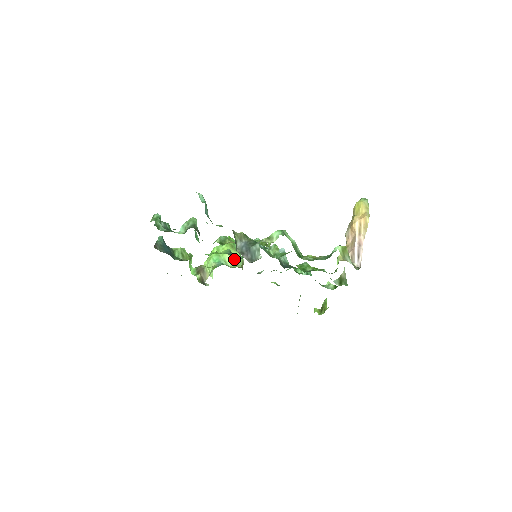
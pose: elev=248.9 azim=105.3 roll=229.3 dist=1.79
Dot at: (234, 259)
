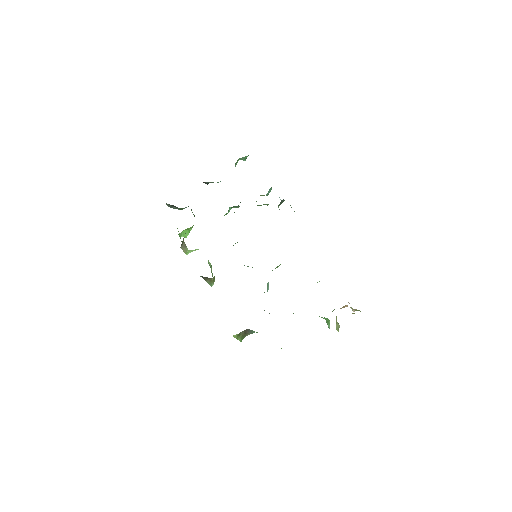
Dot at: occluded
